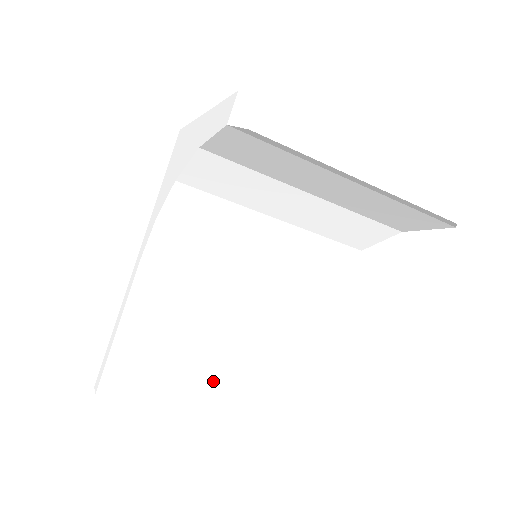
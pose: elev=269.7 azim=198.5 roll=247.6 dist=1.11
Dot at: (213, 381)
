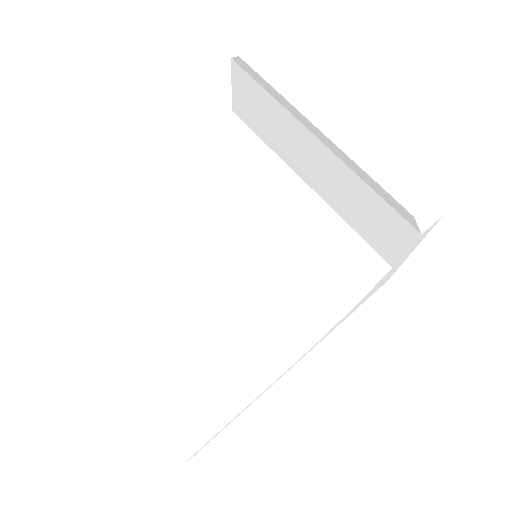
Dot at: (159, 359)
